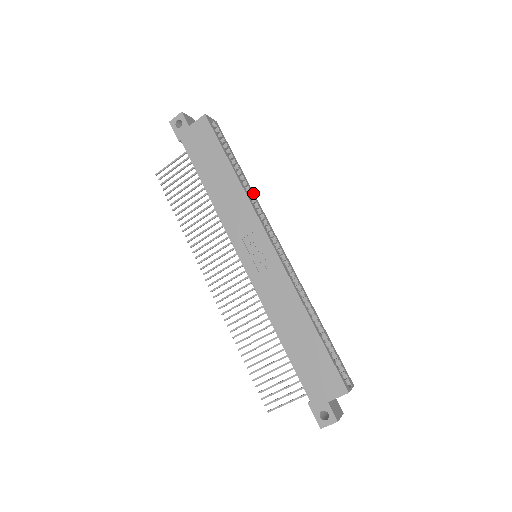
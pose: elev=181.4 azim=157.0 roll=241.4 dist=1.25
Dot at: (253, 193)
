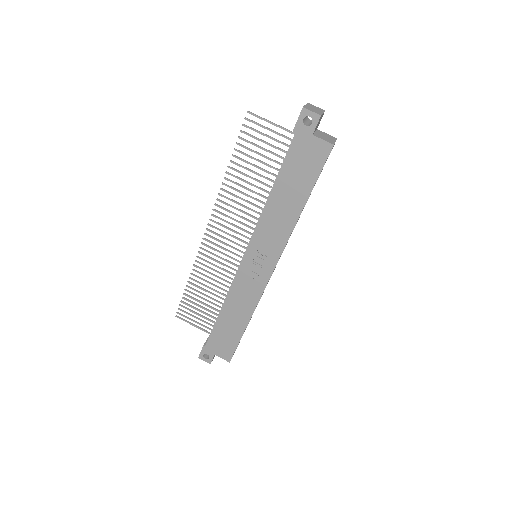
Dot at: occluded
